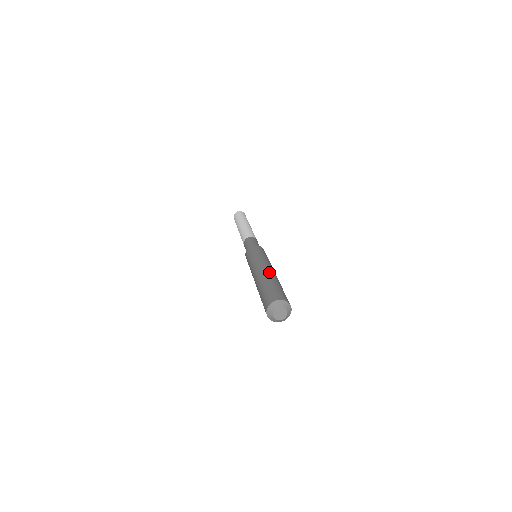
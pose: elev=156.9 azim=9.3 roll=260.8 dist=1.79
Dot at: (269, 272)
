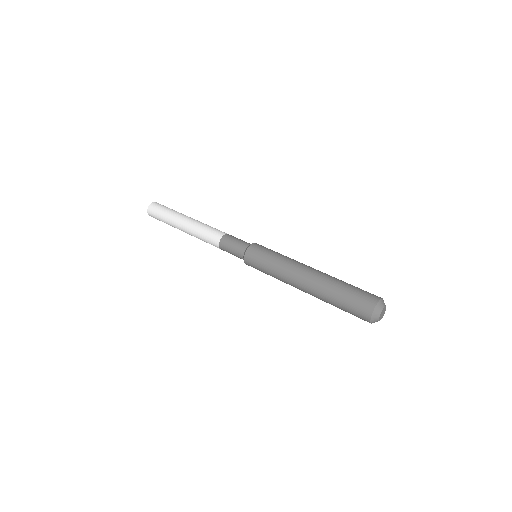
Dot at: (313, 281)
